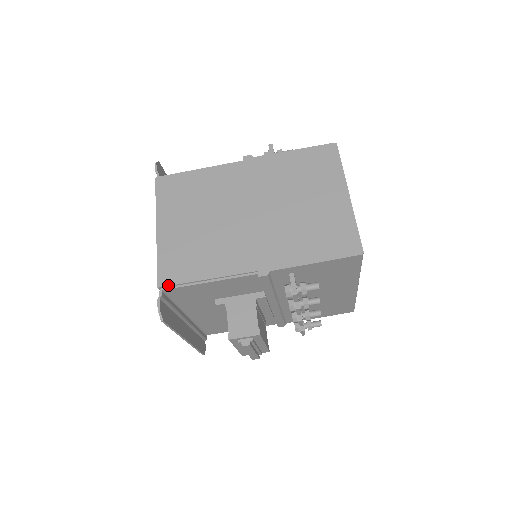
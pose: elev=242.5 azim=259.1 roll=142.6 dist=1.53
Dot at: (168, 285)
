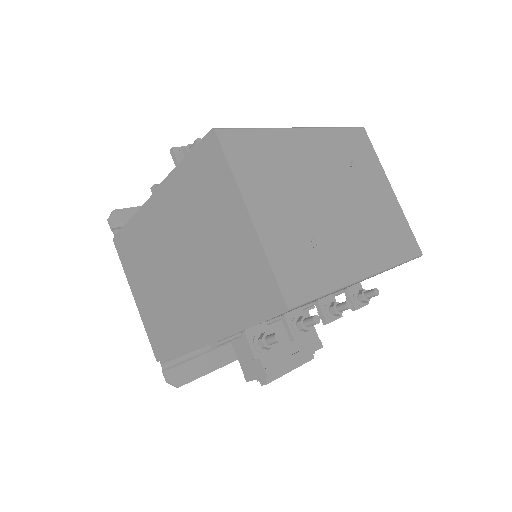
Dot at: (161, 360)
